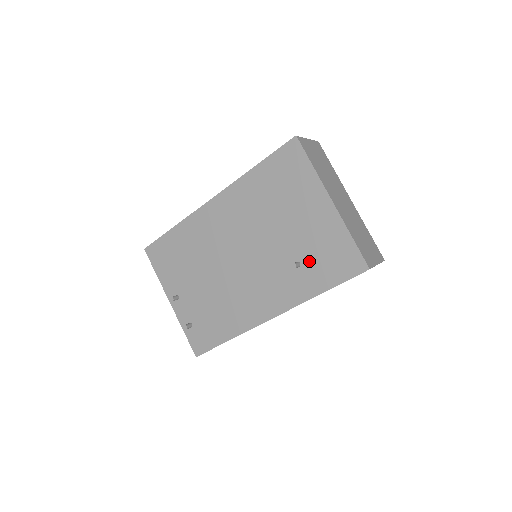
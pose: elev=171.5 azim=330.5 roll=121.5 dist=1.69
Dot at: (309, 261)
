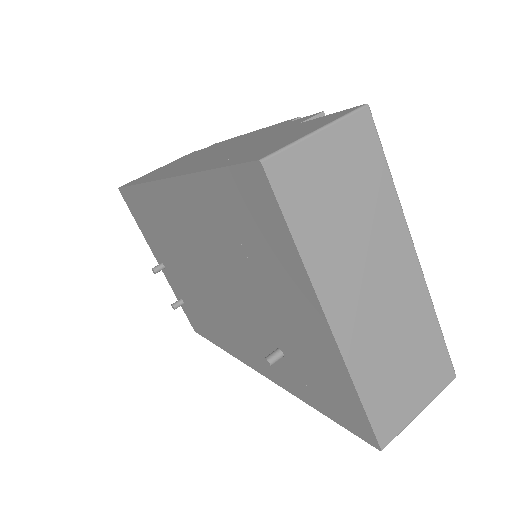
Dot at: (295, 363)
